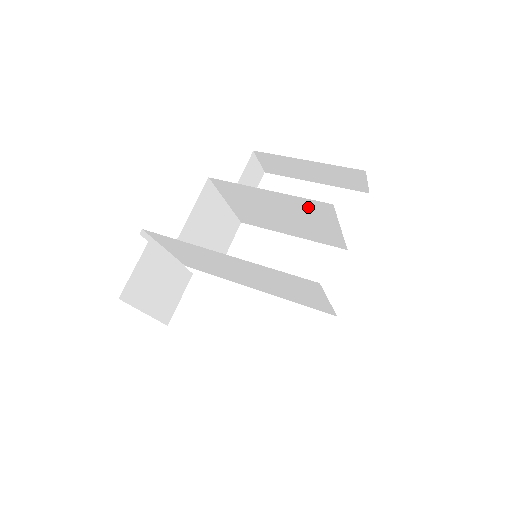
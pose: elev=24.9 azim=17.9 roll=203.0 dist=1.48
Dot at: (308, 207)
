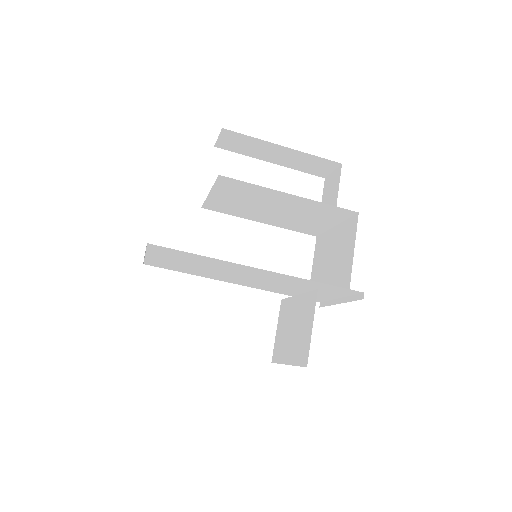
Dot at: (323, 210)
